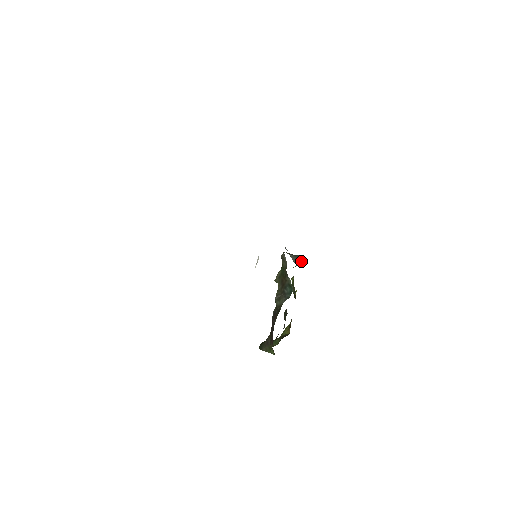
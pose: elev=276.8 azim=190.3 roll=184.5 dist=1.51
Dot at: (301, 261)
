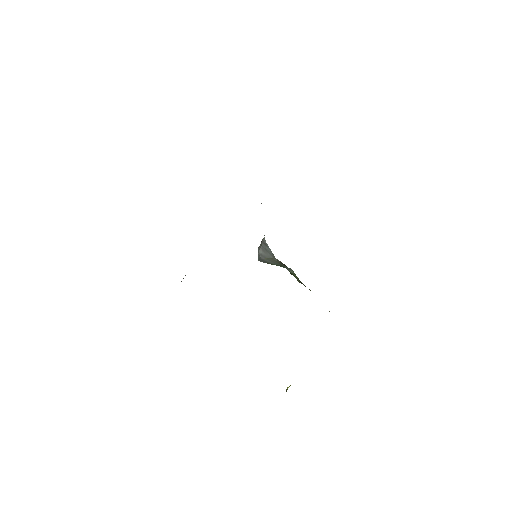
Dot at: (277, 265)
